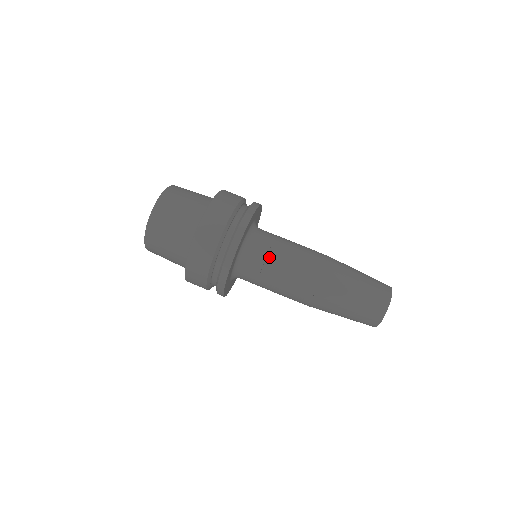
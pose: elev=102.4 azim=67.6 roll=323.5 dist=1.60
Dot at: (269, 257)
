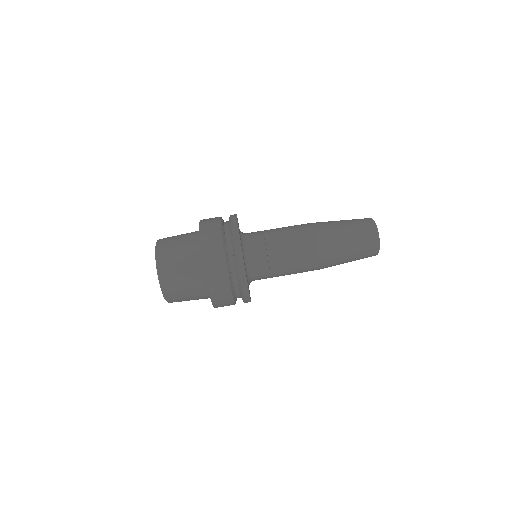
Dot at: (272, 274)
